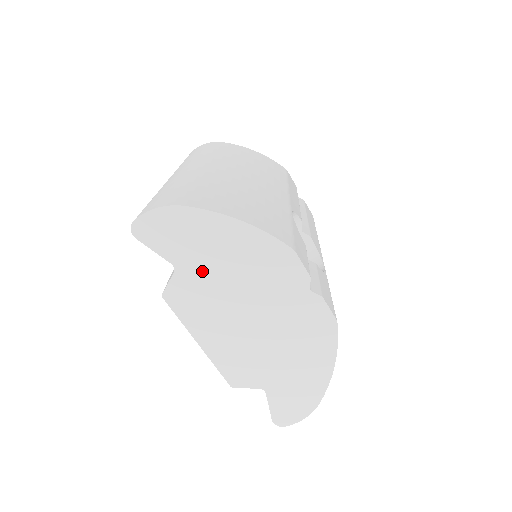
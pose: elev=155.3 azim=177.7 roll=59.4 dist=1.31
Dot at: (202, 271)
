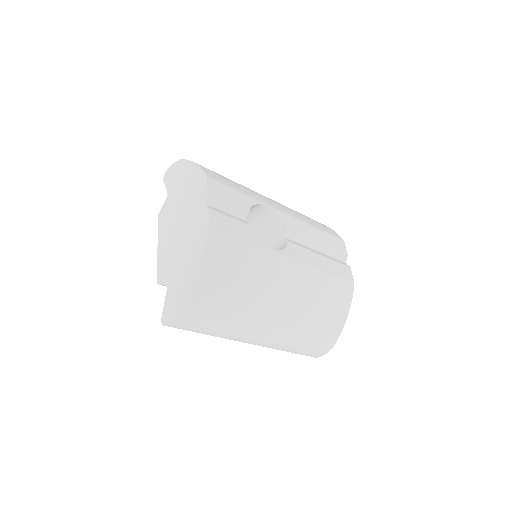
Dot at: (175, 196)
